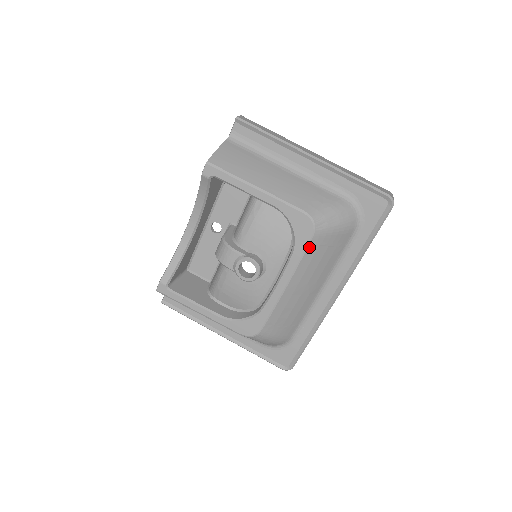
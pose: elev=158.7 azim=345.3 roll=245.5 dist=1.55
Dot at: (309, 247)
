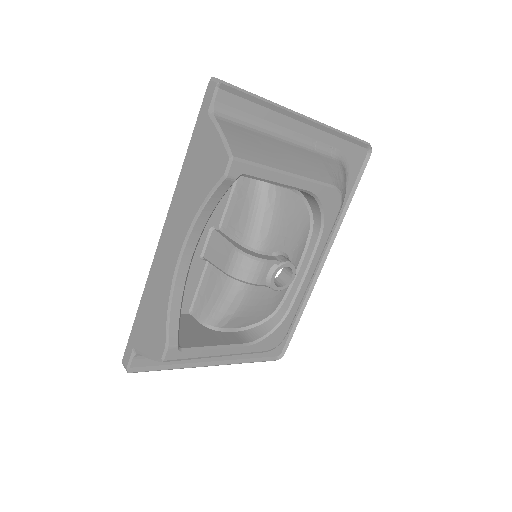
Dot at: (334, 223)
